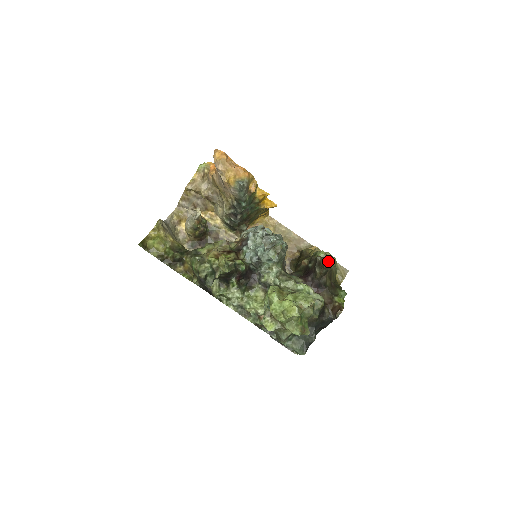
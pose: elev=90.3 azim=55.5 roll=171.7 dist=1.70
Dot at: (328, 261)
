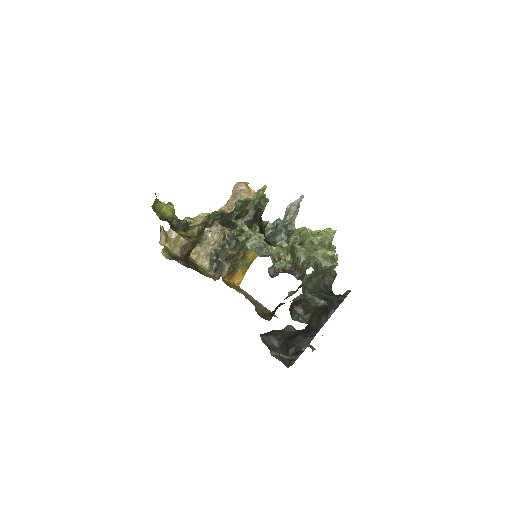
Dot at: occluded
